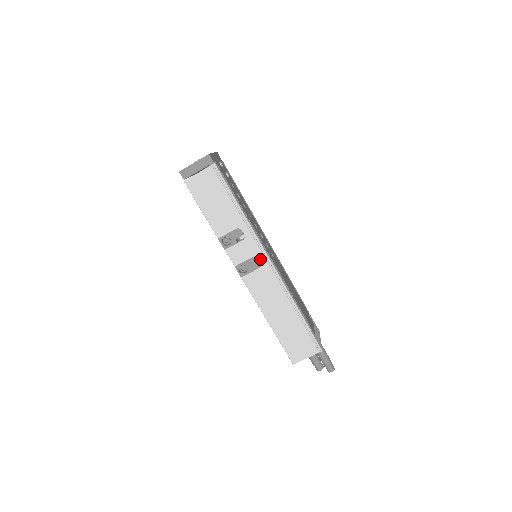
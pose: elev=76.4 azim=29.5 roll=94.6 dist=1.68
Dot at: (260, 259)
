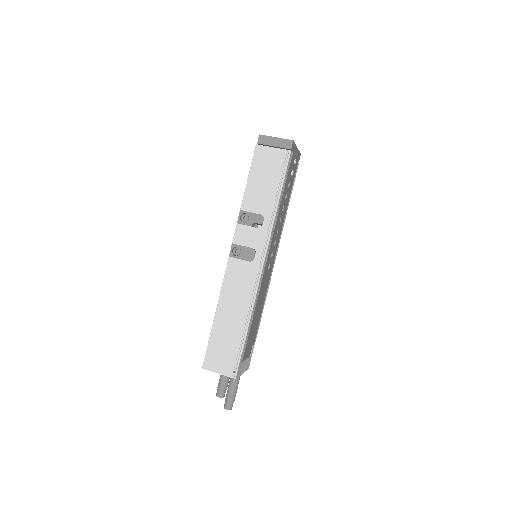
Dot at: (257, 255)
